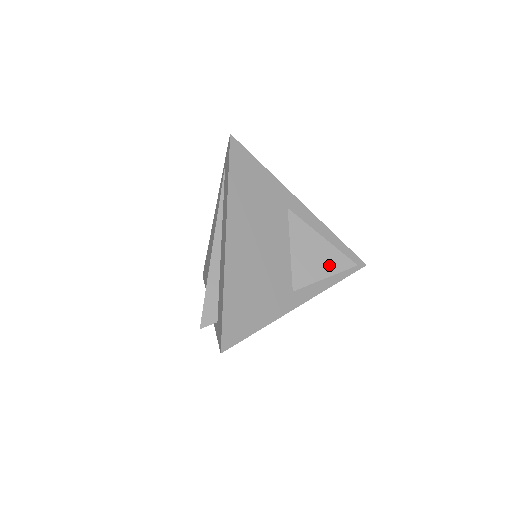
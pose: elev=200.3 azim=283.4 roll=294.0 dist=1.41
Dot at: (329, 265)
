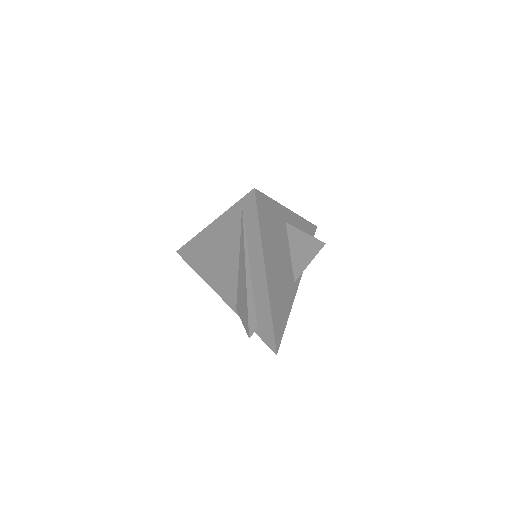
Dot at: (312, 252)
